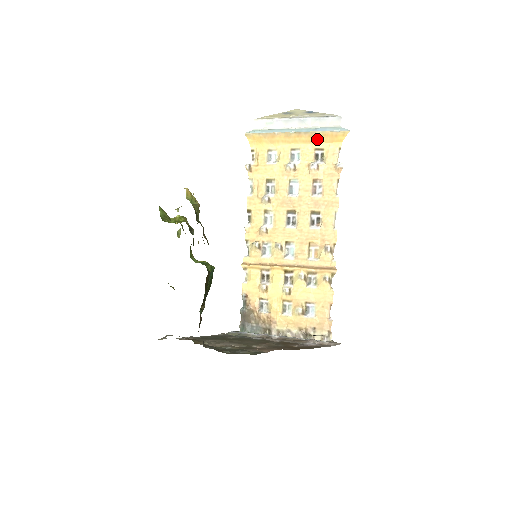
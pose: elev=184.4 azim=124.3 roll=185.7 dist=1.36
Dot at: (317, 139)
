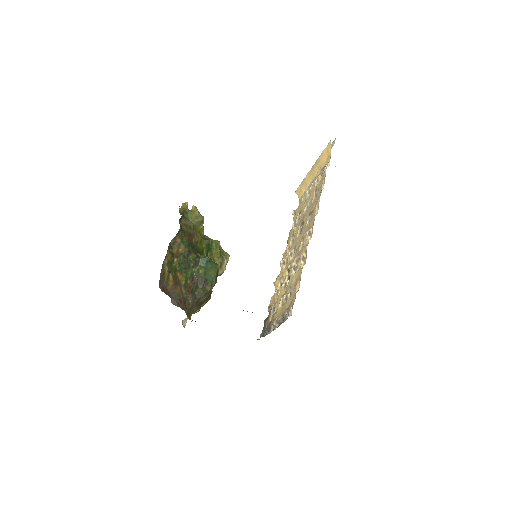
Dot at: (321, 163)
